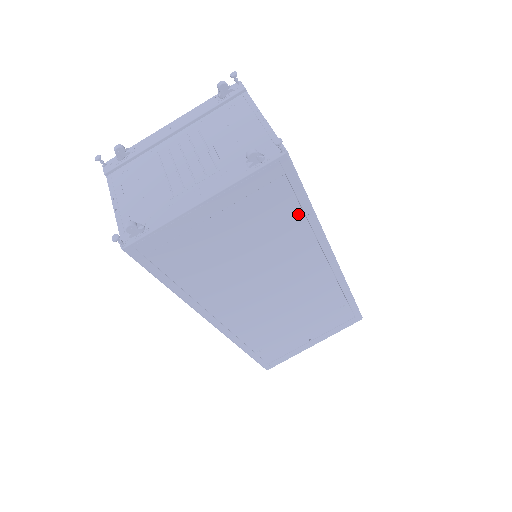
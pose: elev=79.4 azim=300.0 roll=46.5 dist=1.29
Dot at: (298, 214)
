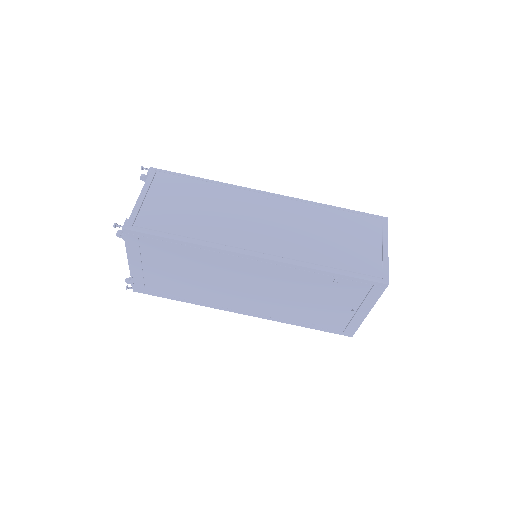
Dot at: (180, 246)
